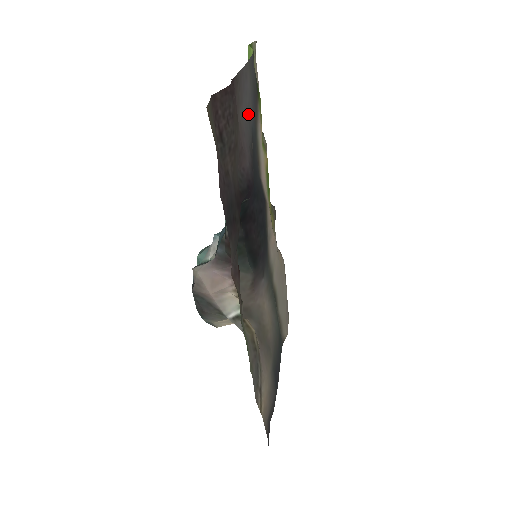
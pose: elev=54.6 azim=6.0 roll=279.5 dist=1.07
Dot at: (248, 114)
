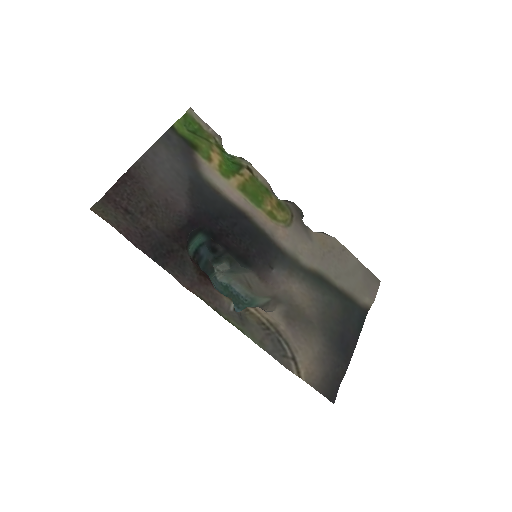
Dot at: (175, 173)
